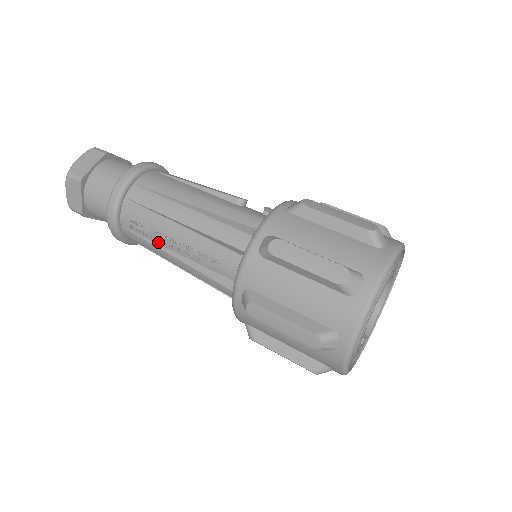
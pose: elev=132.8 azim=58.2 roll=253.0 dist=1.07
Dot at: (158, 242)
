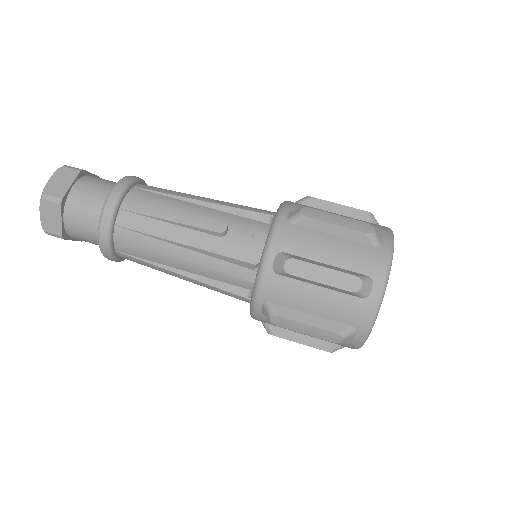
Dot at: occluded
